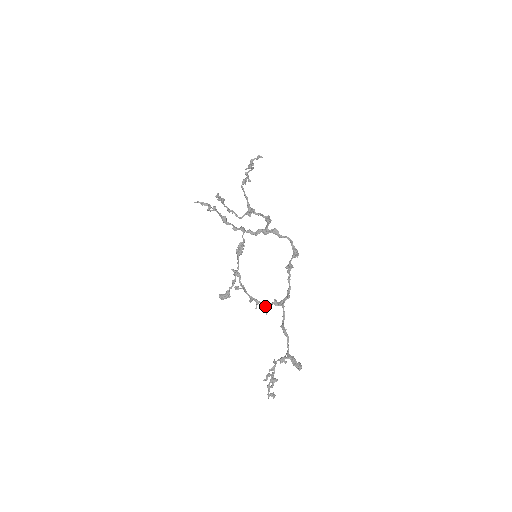
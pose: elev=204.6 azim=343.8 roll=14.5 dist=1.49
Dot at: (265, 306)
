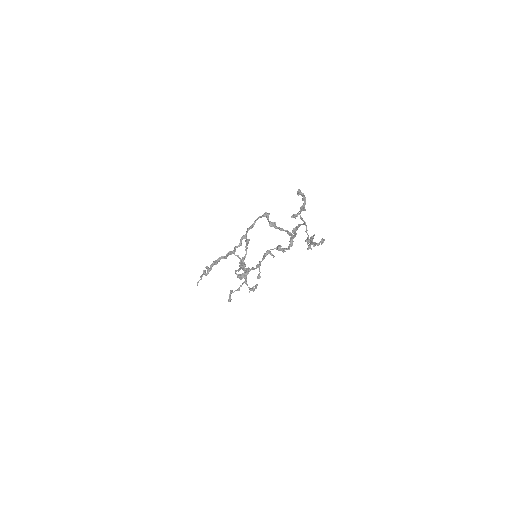
Dot at: (276, 247)
